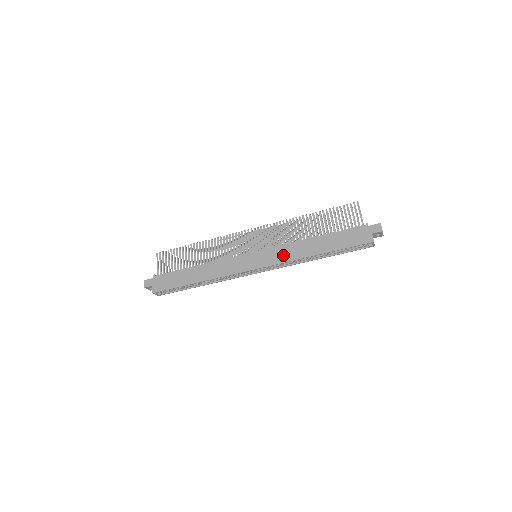
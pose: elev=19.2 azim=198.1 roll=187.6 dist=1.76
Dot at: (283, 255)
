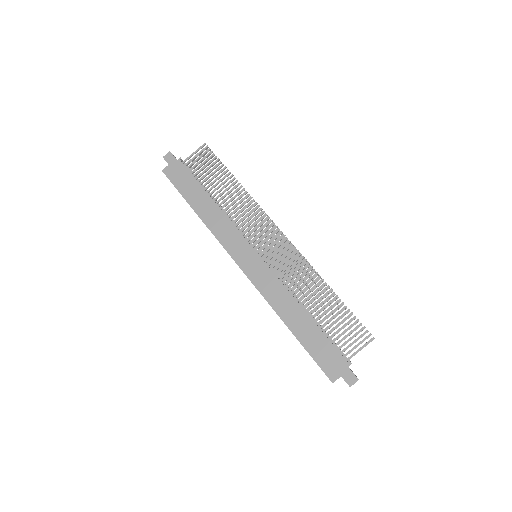
Dot at: (269, 288)
